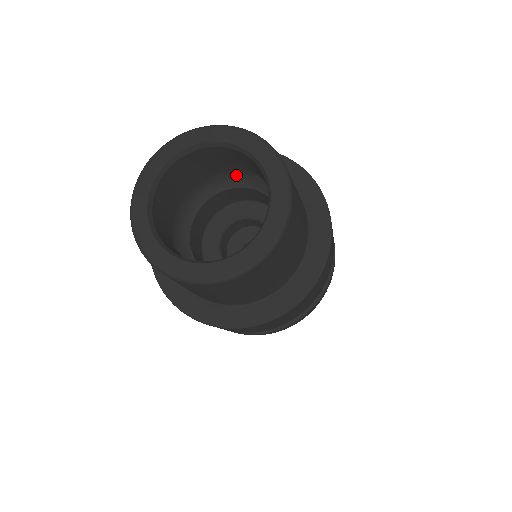
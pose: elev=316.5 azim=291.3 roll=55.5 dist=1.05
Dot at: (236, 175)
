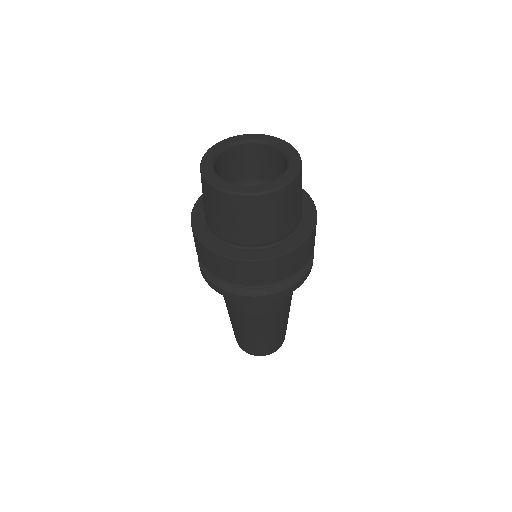
Dot at: occluded
